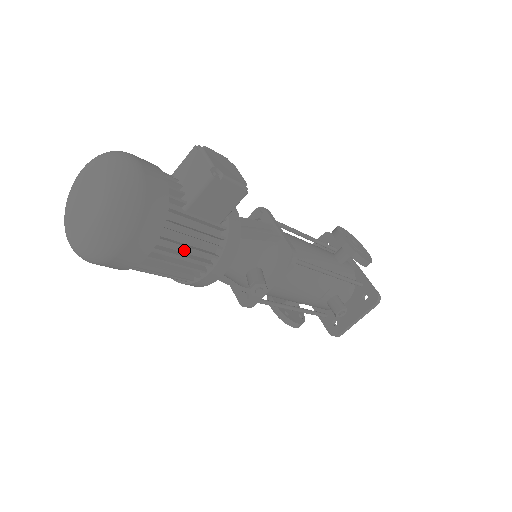
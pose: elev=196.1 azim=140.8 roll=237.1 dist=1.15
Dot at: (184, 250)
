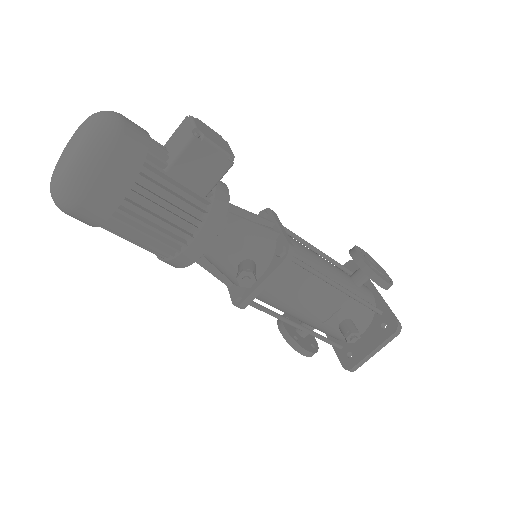
Dot at: (162, 214)
